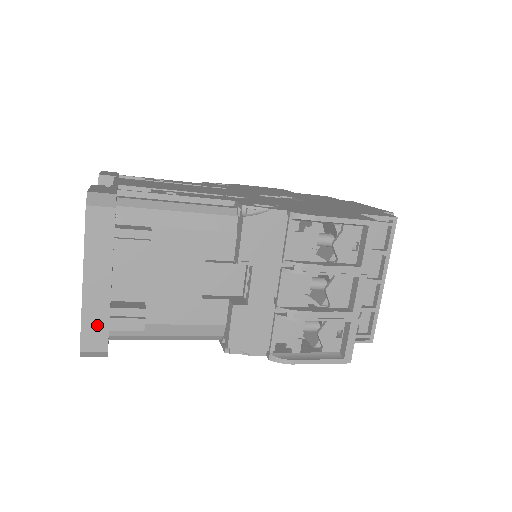
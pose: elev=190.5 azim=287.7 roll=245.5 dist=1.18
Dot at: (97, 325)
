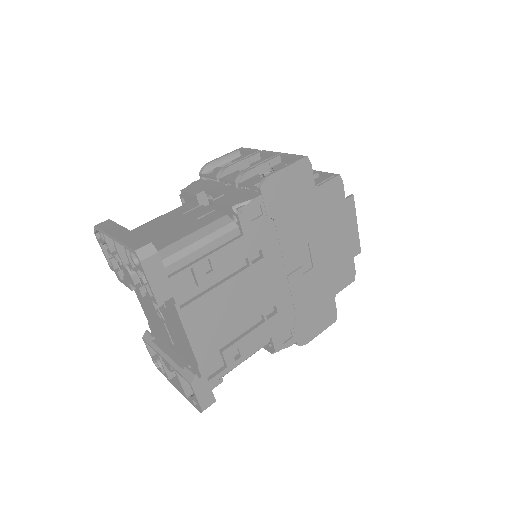
Dot at: occluded
